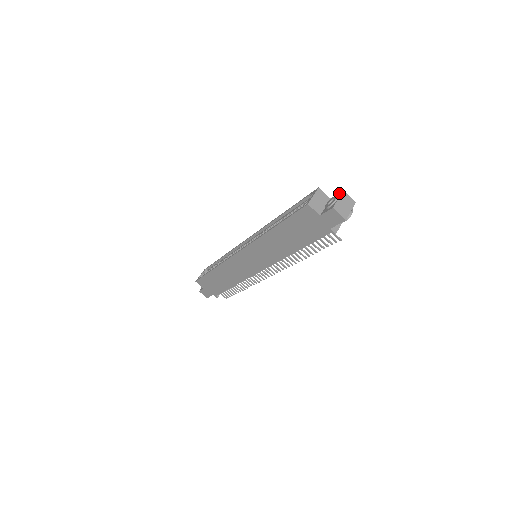
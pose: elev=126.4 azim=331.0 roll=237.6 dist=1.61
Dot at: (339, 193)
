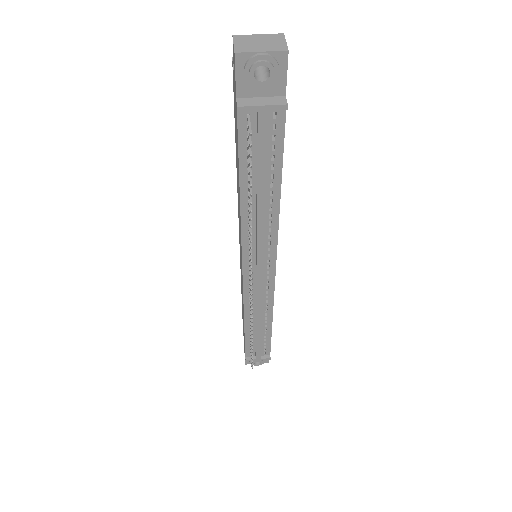
Dot at: occluded
